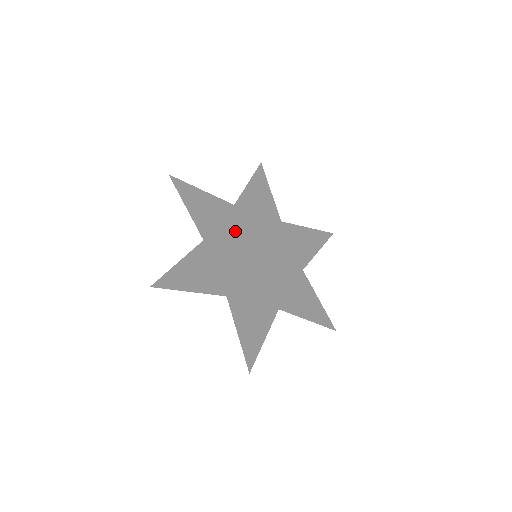
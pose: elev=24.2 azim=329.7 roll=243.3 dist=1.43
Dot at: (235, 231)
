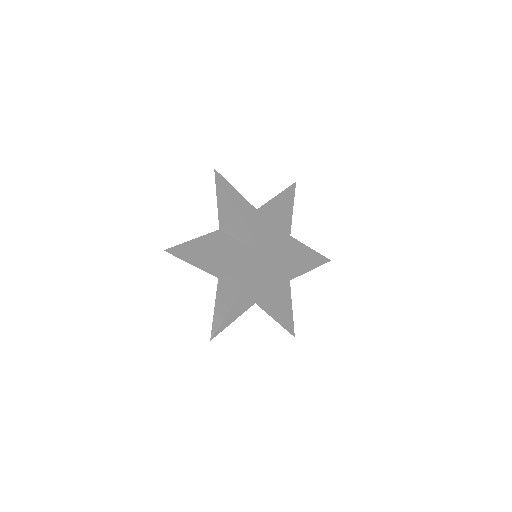
Dot at: (246, 232)
